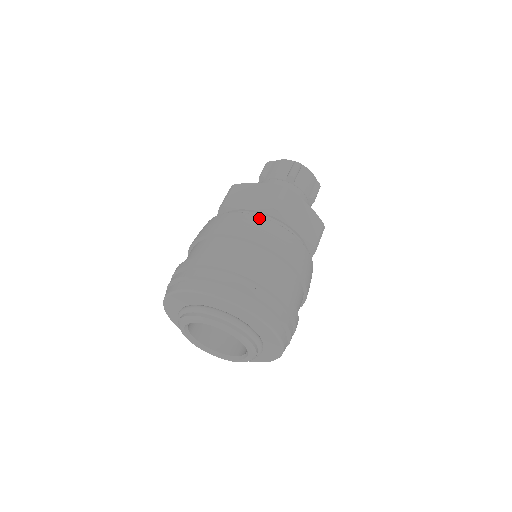
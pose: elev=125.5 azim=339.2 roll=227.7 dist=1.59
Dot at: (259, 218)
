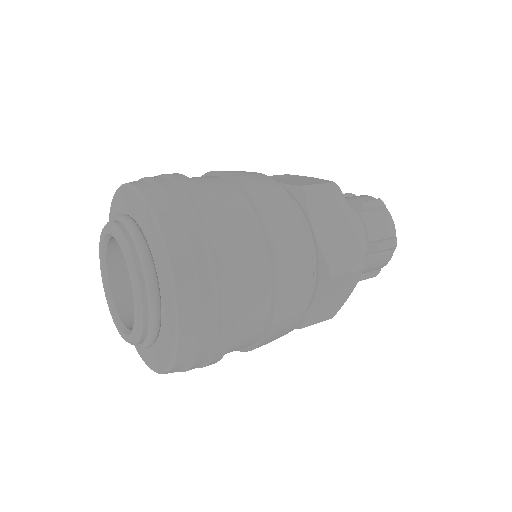
Dot at: occluded
